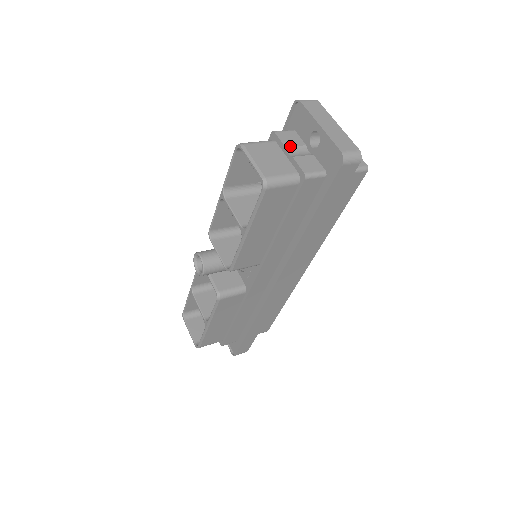
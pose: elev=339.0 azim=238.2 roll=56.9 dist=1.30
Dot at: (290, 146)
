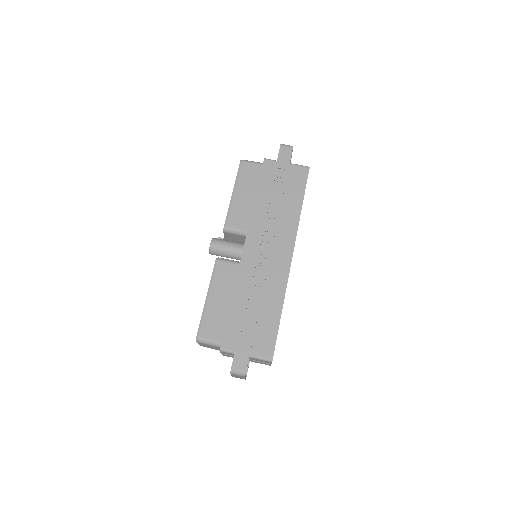
Dot at: occluded
